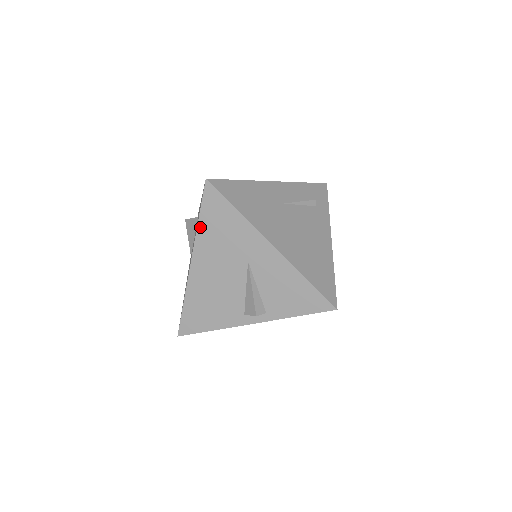
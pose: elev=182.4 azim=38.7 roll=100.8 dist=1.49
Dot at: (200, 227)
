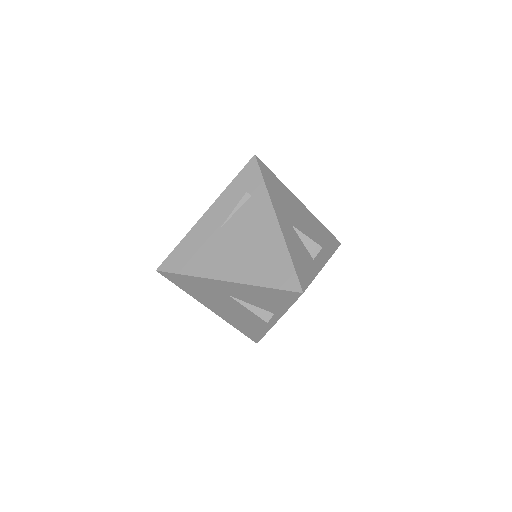
Dot at: (188, 292)
